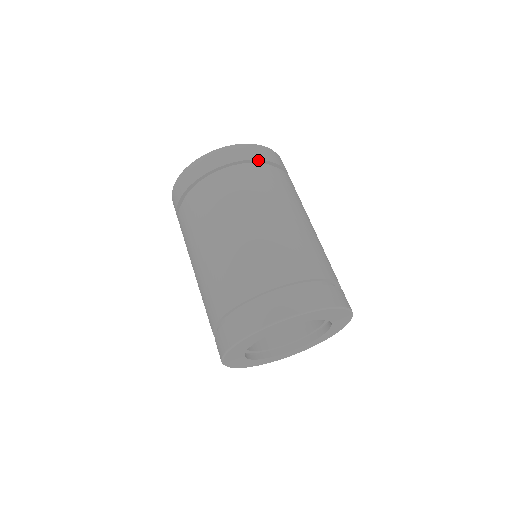
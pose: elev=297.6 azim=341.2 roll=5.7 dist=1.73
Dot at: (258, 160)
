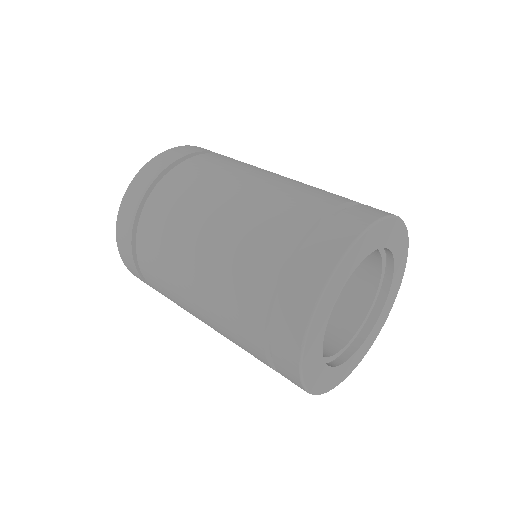
Dot at: occluded
